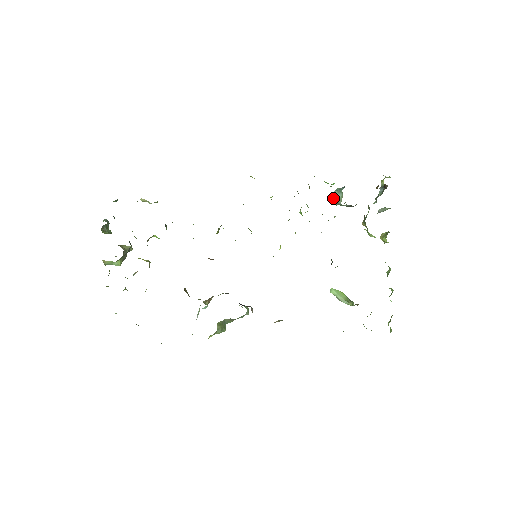
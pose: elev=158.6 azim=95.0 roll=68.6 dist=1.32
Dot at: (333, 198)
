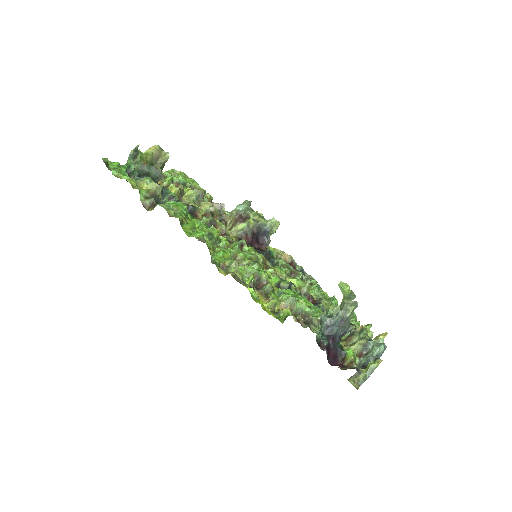
Dot at: occluded
